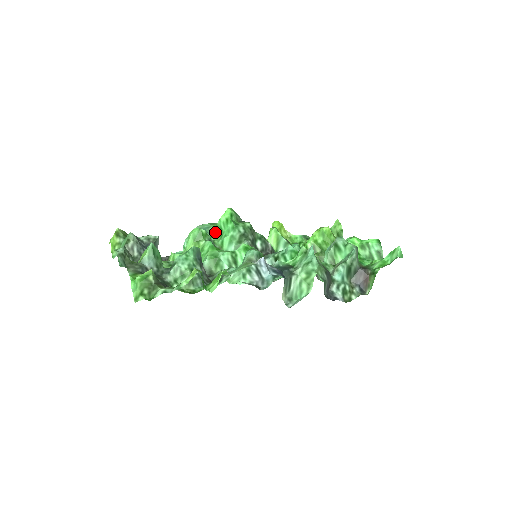
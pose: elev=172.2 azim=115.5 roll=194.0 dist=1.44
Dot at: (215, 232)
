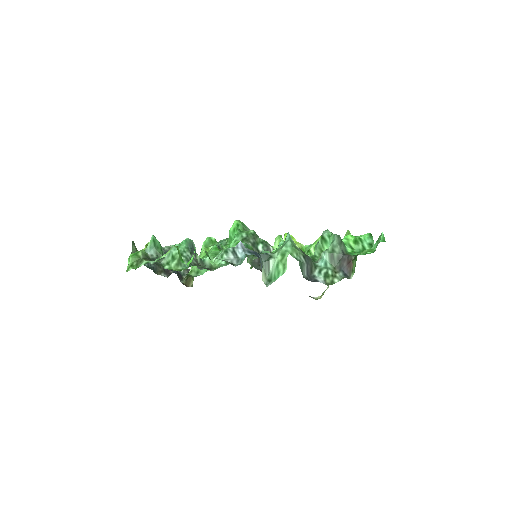
Dot at: (228, 243)
